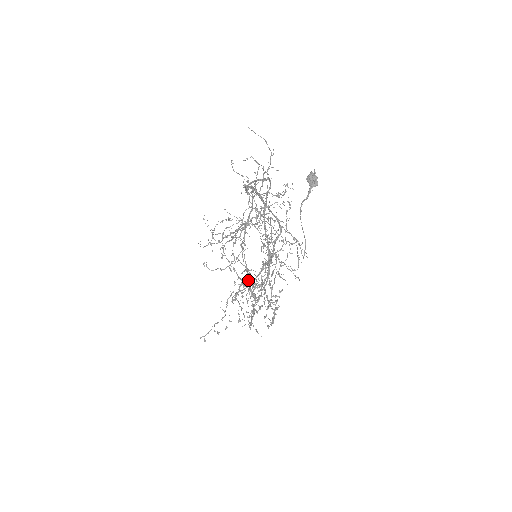
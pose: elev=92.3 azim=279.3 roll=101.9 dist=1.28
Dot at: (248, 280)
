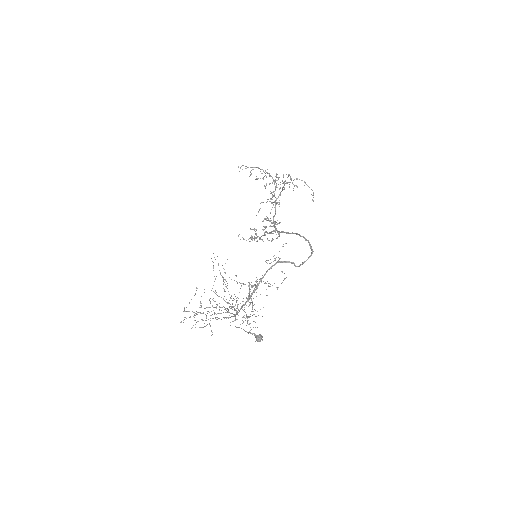
Dot at: occluded
